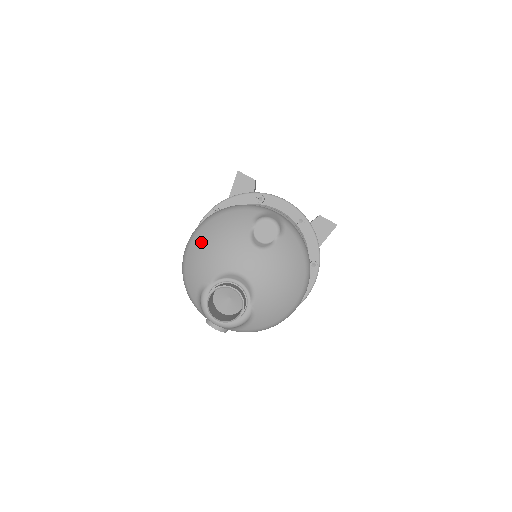
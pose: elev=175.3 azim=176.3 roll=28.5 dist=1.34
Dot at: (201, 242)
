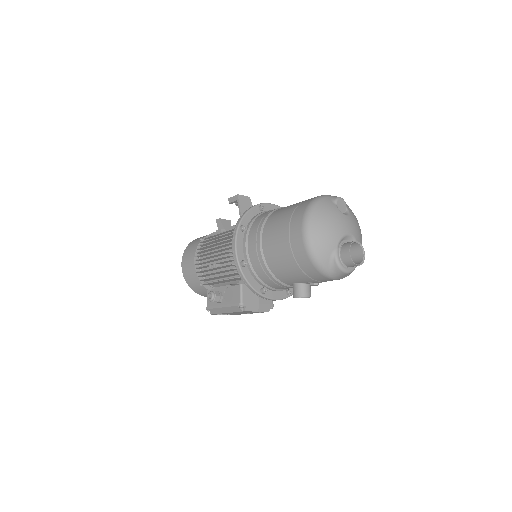
Dot at: (319, 227)
